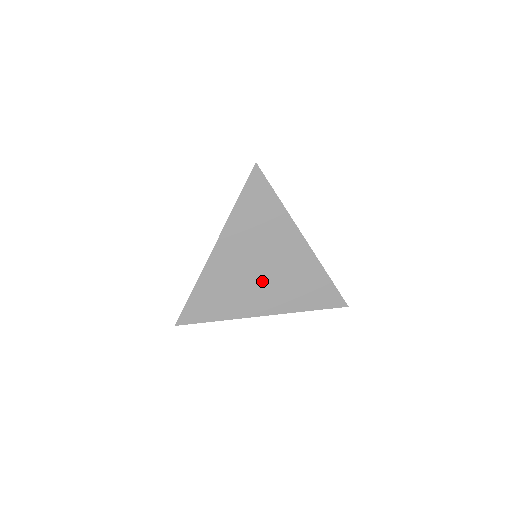
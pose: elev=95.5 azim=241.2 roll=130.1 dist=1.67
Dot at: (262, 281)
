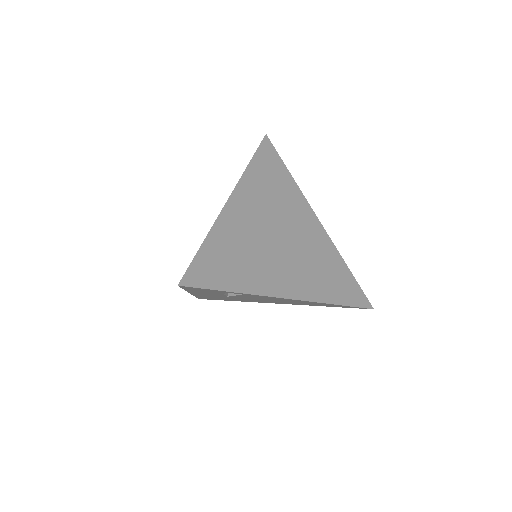
Dot at: (283, 252)
